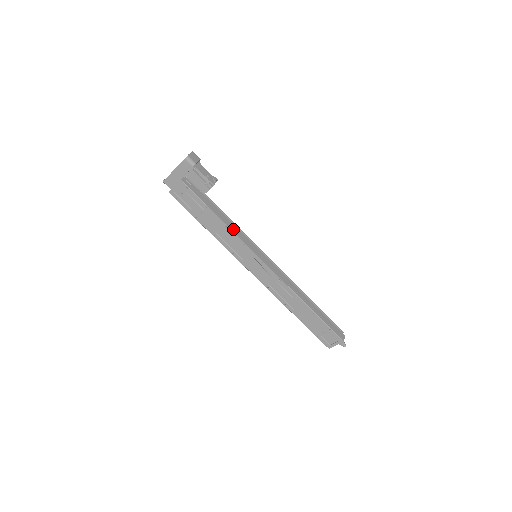
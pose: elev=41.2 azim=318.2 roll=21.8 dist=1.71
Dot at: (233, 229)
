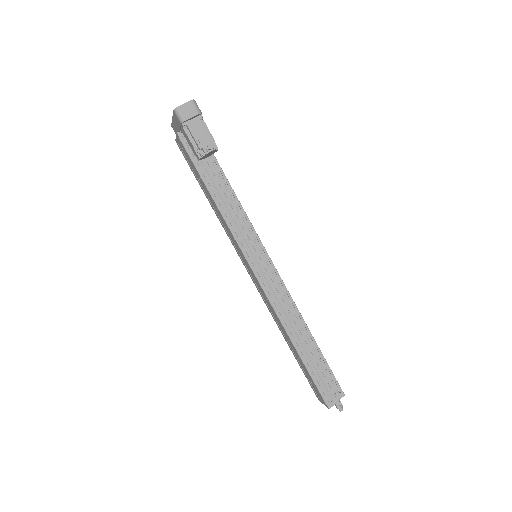
Dot at: (227, 215)
